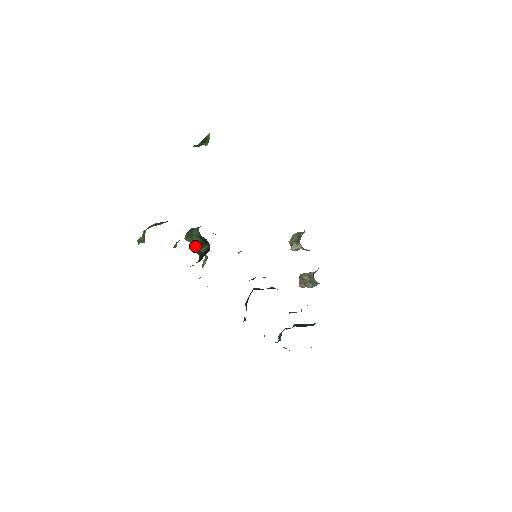
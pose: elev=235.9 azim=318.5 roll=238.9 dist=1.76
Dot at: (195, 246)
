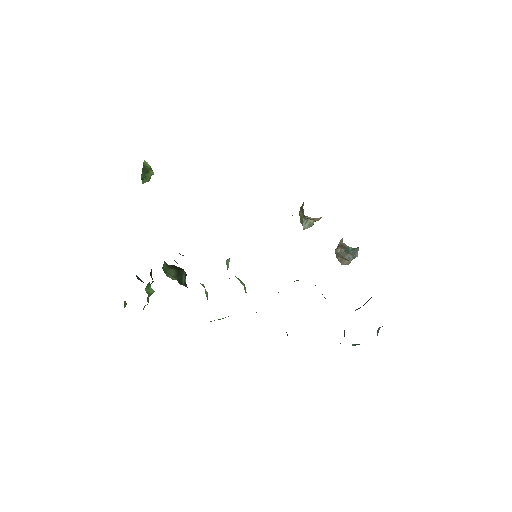
Dot at: (178, 280)
